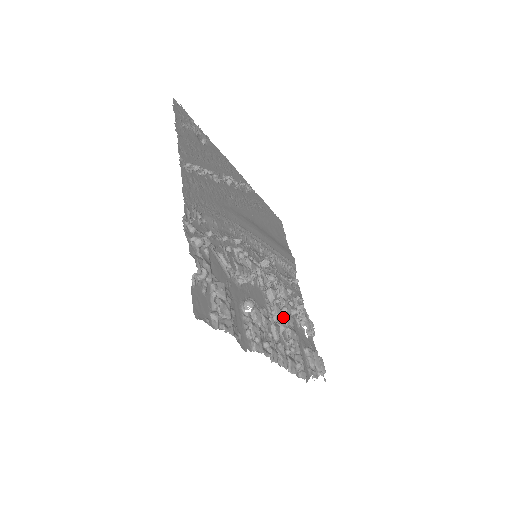
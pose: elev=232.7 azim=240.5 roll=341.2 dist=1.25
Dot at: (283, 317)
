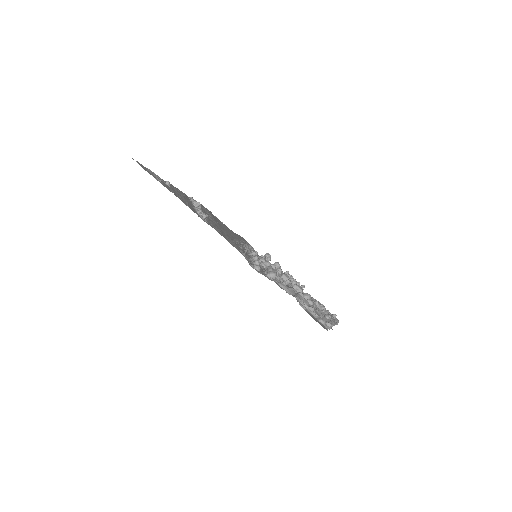
Dot at: occluded
